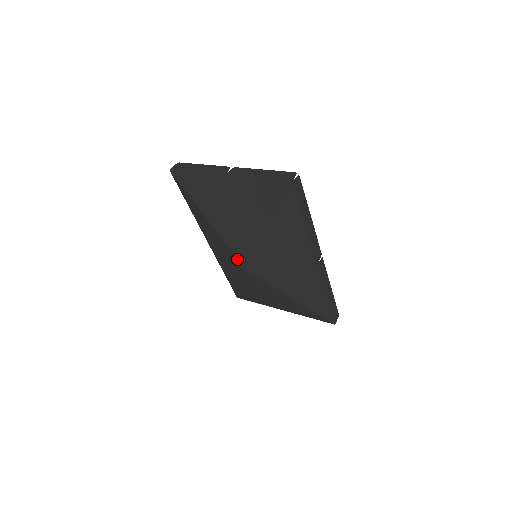
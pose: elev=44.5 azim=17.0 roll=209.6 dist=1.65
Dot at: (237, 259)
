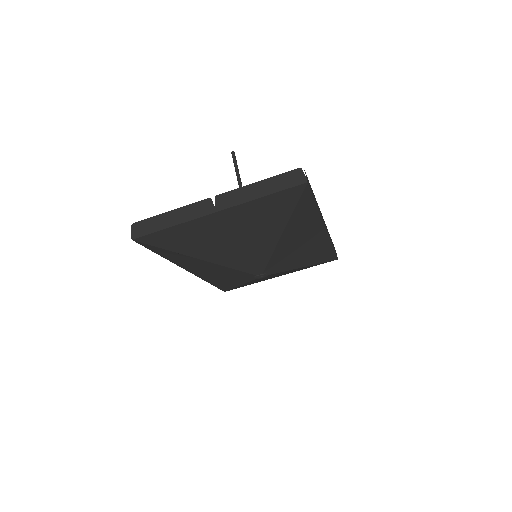
Dot at: (246, 273)
